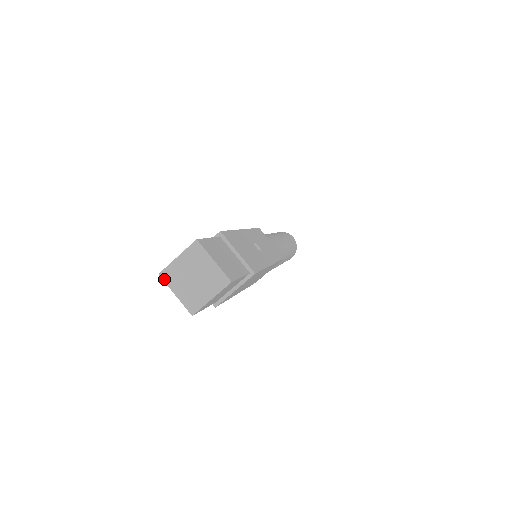
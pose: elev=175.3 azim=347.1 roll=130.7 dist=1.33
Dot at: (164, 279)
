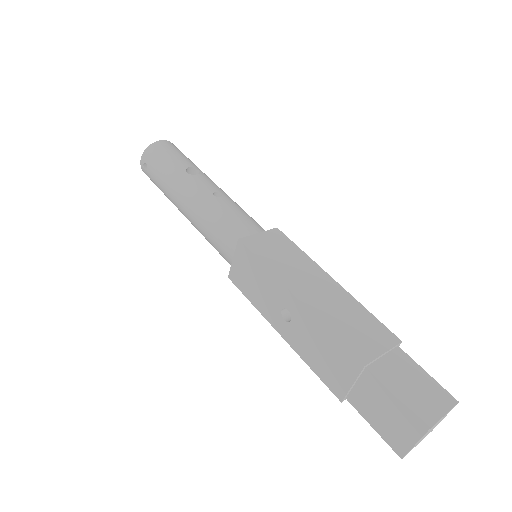
Dot at: occluded
